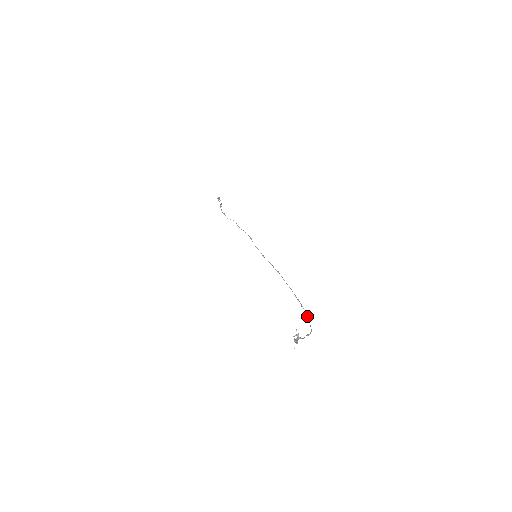
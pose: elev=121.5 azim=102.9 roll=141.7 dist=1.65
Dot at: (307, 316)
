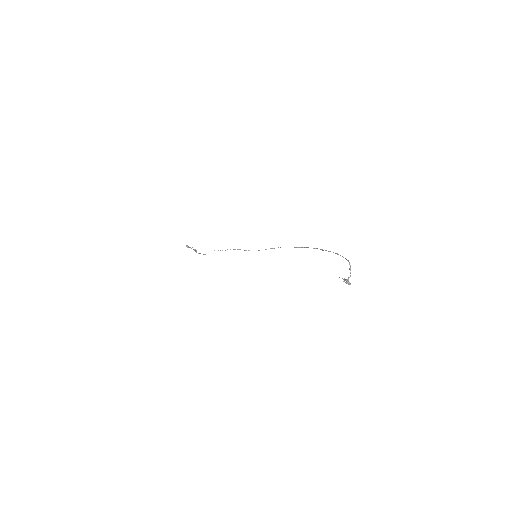
Dot at: occluded
